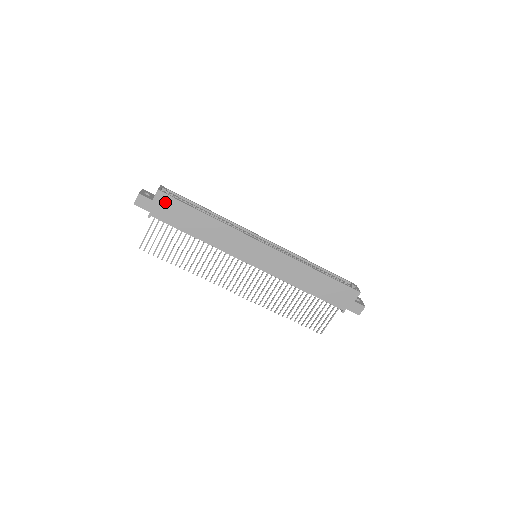
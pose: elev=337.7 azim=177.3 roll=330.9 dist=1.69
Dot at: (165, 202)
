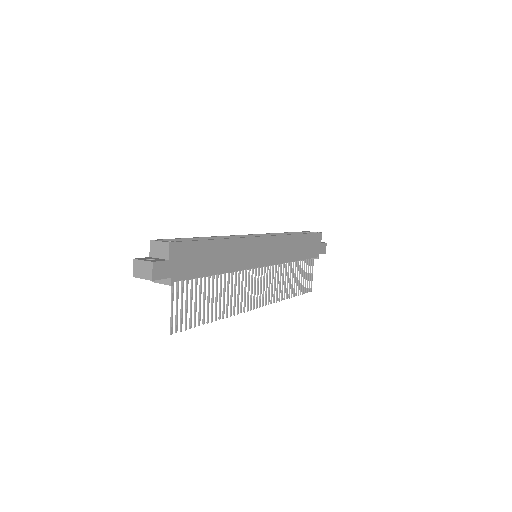
Dot at: (180, 253)
